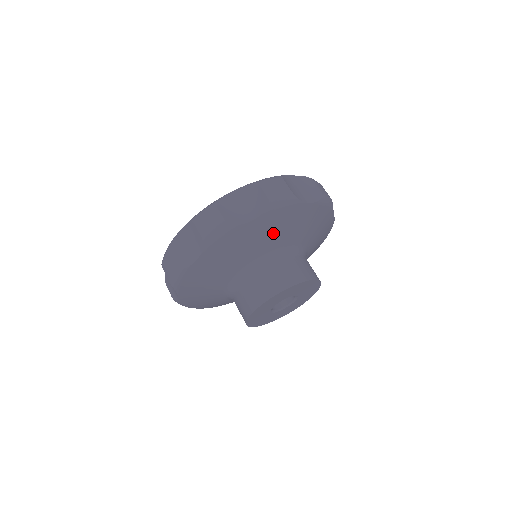
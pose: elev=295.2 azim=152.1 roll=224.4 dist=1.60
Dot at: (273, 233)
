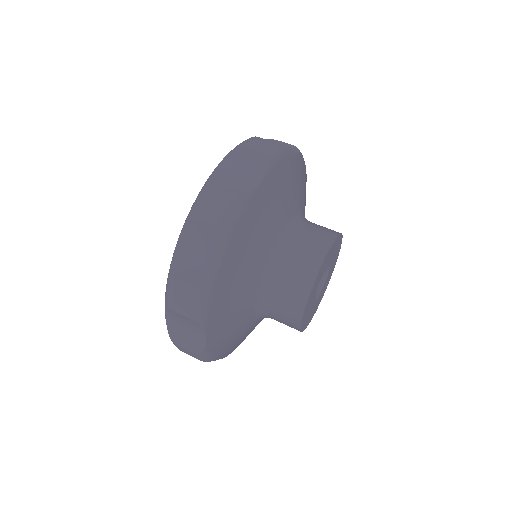
Dot at: (301, 185)
